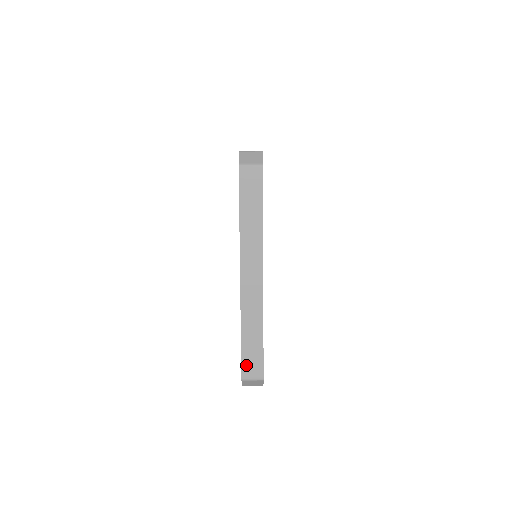
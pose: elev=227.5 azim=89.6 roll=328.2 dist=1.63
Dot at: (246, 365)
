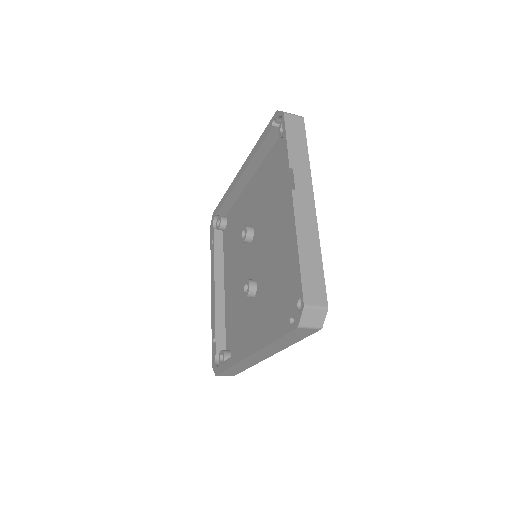
Dot at: (224, 374)
